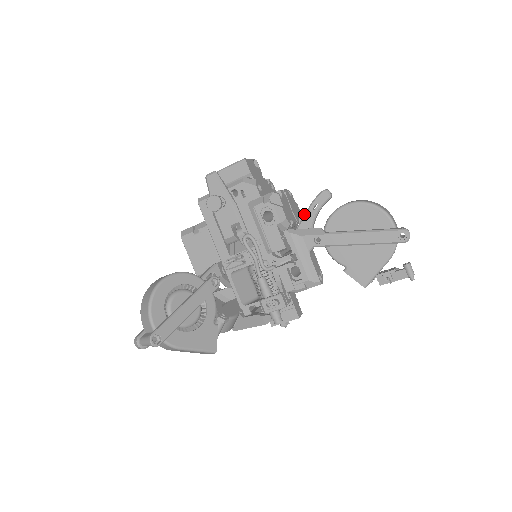
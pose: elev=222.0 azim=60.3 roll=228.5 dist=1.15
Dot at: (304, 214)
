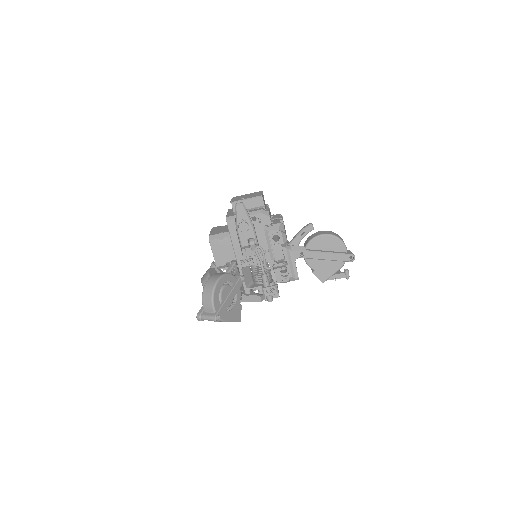
Dot at: (295, 237)
